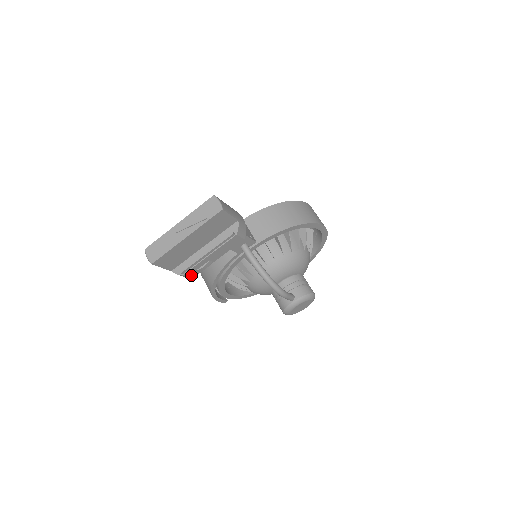
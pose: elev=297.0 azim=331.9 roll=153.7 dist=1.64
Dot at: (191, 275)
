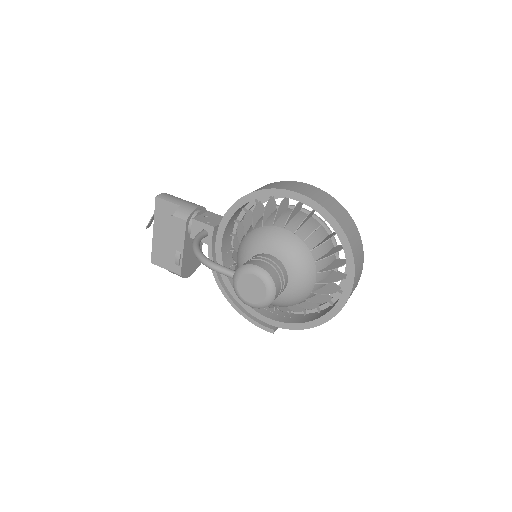
Dot at: (177, 271)
